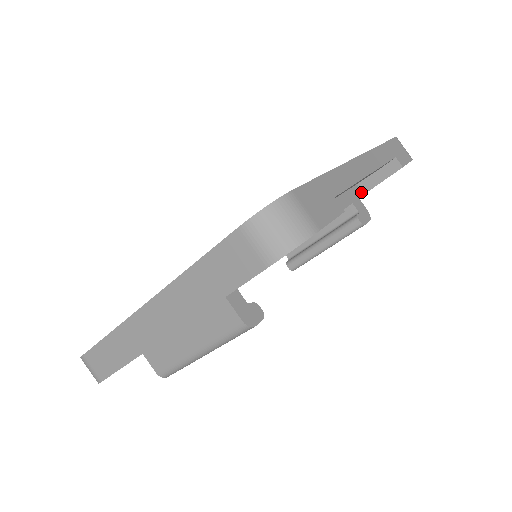
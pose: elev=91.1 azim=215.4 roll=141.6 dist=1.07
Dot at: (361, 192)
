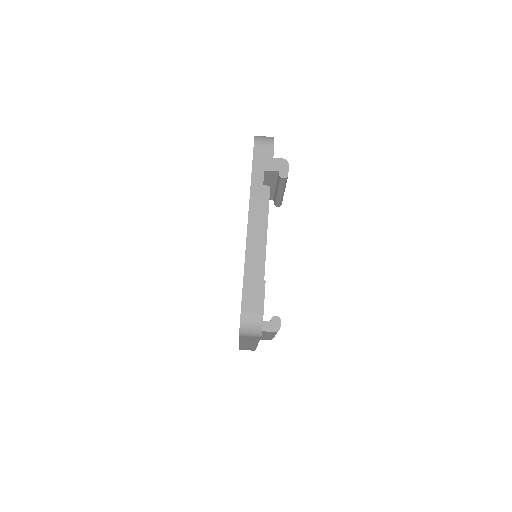
Dot at: (268, 187)
